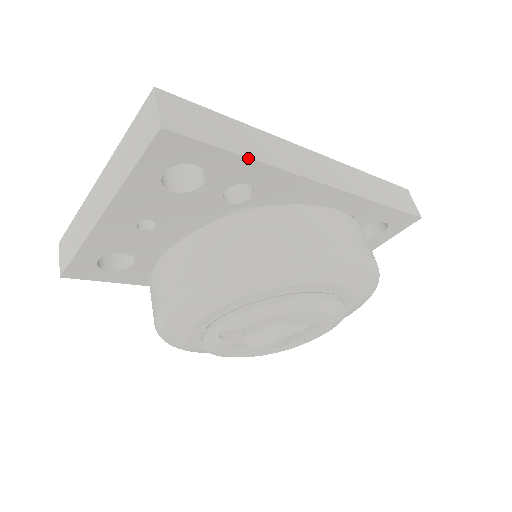
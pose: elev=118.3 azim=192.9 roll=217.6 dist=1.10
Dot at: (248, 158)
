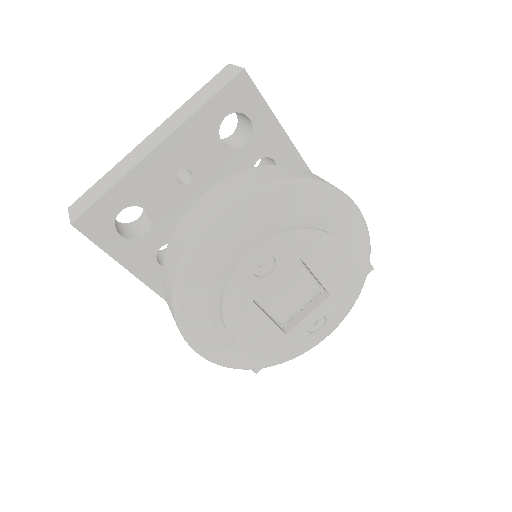
Dot at: (284, 130)
